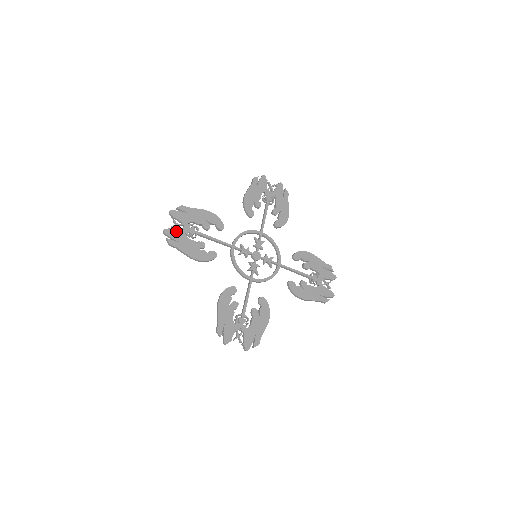
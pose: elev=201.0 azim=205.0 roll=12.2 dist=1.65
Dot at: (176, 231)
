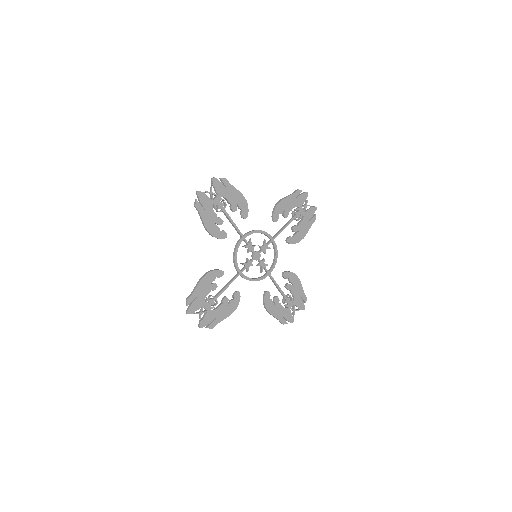
Dot at: (205, 317)
